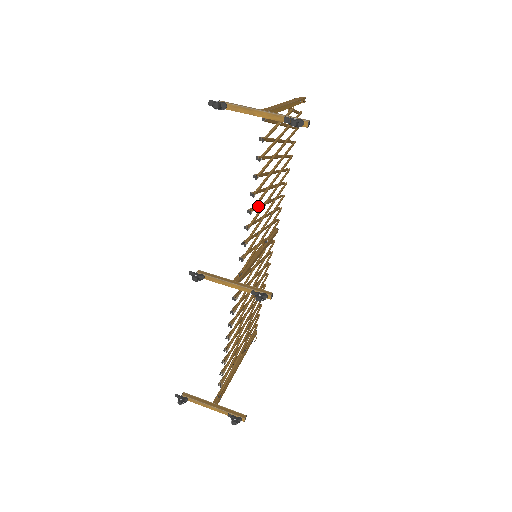
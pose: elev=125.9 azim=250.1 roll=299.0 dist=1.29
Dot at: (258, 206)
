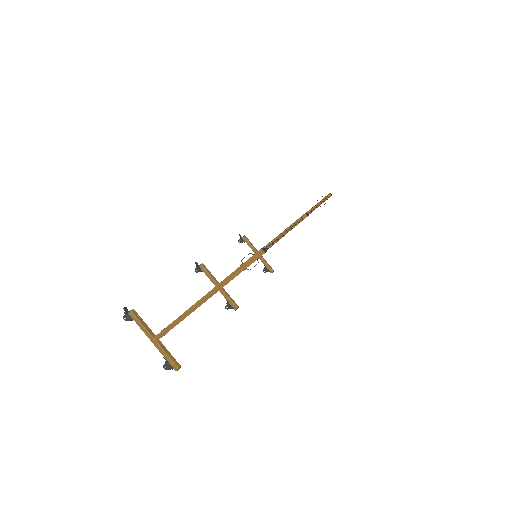
Dot at: occluded
